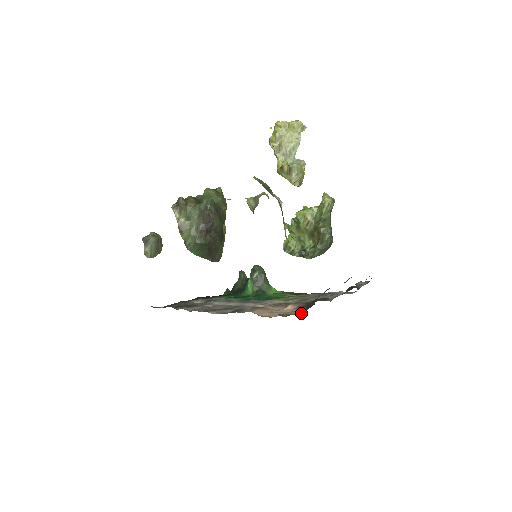
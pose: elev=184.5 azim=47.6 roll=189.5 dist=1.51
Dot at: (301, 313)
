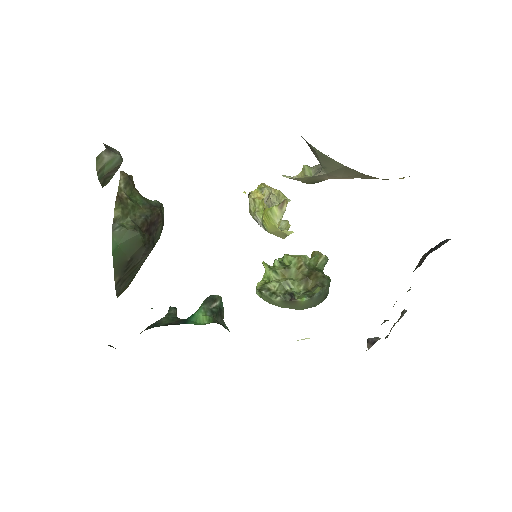
Dot at: occluded
